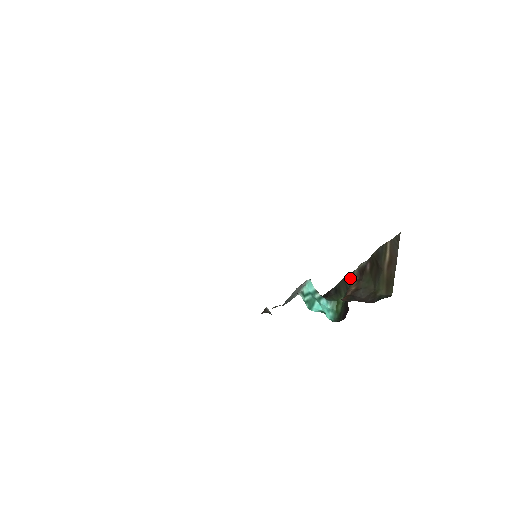
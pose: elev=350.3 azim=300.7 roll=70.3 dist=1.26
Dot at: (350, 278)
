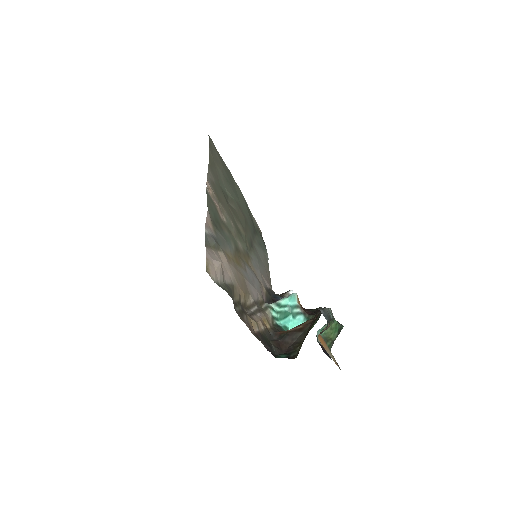
Dot at: (319, 313)
